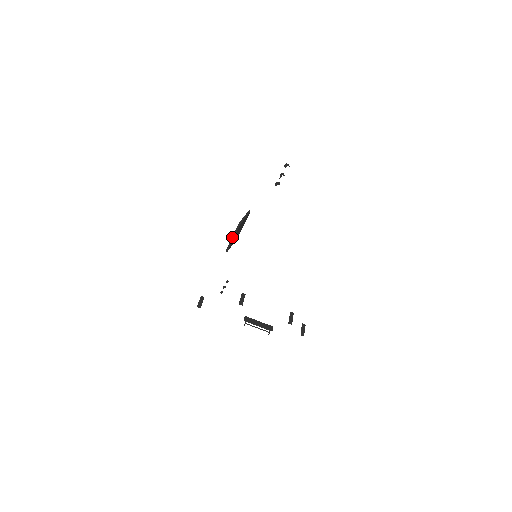
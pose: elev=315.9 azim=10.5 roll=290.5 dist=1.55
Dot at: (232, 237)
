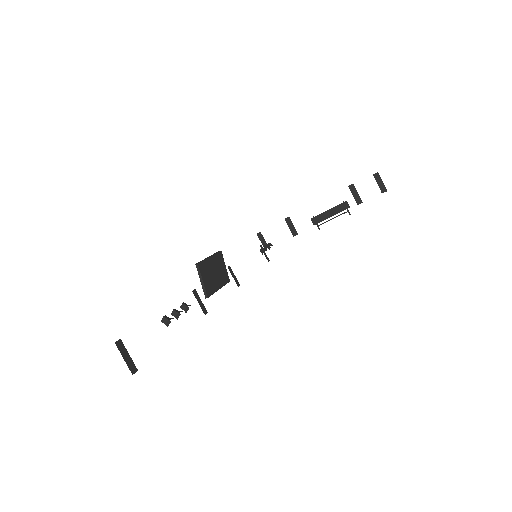
Dot at: (217, 290)
